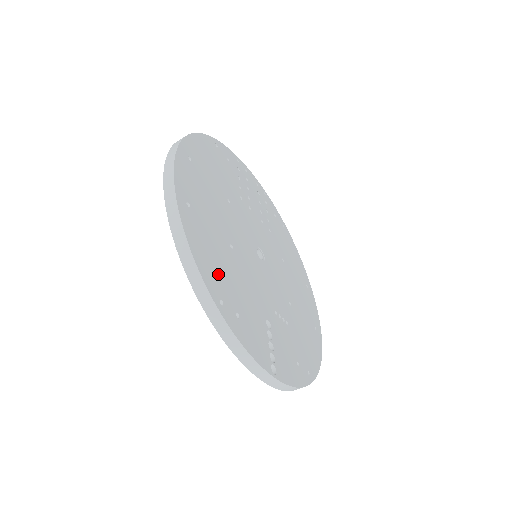
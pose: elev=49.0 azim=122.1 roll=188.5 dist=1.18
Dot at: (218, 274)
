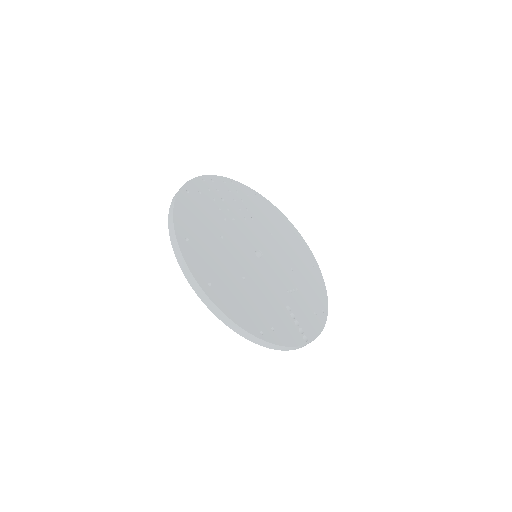
Dot at: (250, 314)
